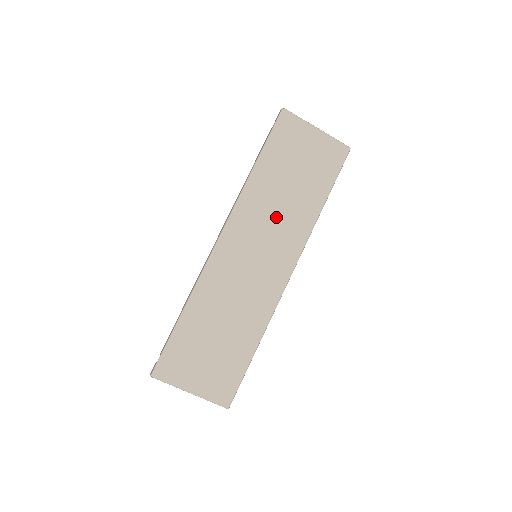
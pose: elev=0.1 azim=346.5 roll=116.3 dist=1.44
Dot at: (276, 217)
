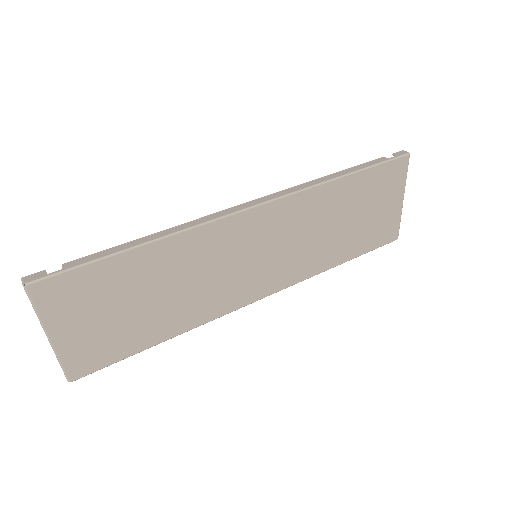
Dot at: (306, 238)
